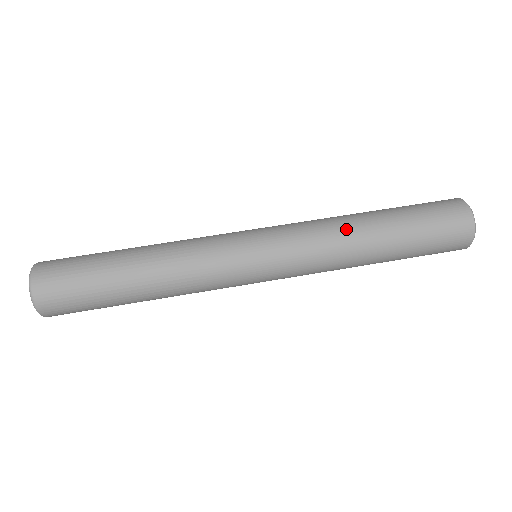
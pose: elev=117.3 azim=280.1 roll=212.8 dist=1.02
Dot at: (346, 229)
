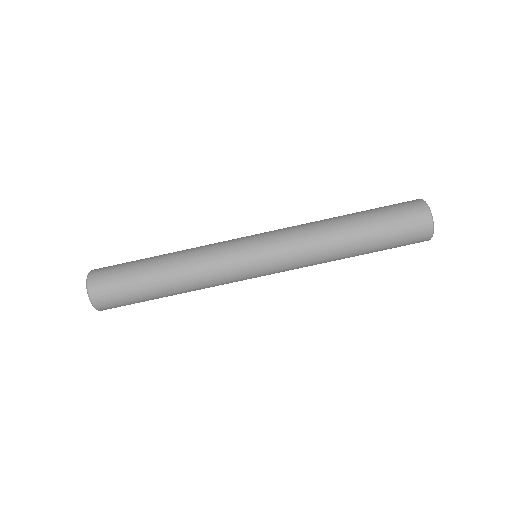
Dot at: (330, 257)
